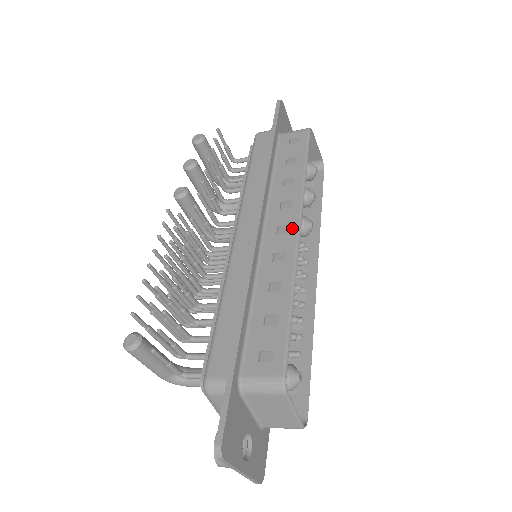
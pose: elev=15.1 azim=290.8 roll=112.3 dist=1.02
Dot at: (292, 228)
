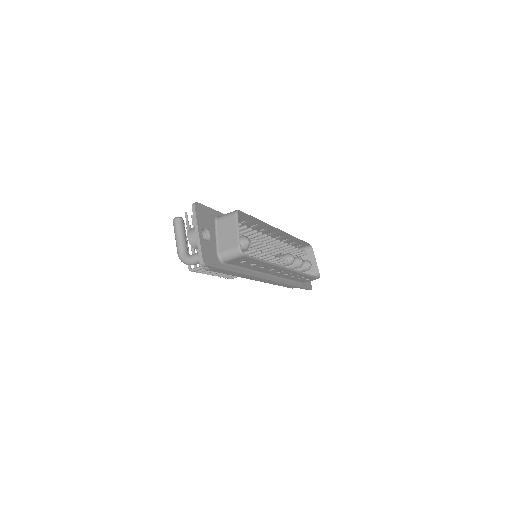
Dot at: (277, 230)
